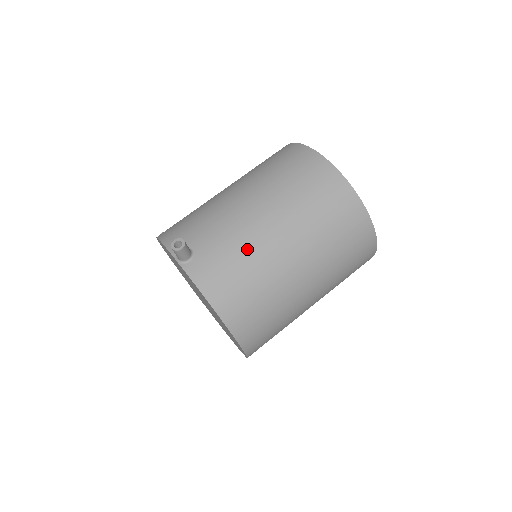
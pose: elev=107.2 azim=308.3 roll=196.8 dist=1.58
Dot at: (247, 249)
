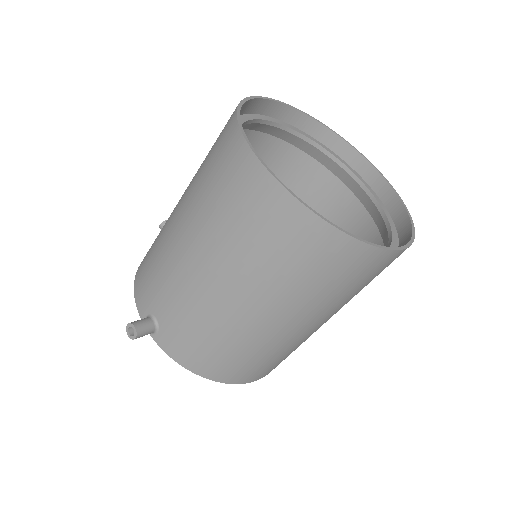
Dot at: (206, 319)
